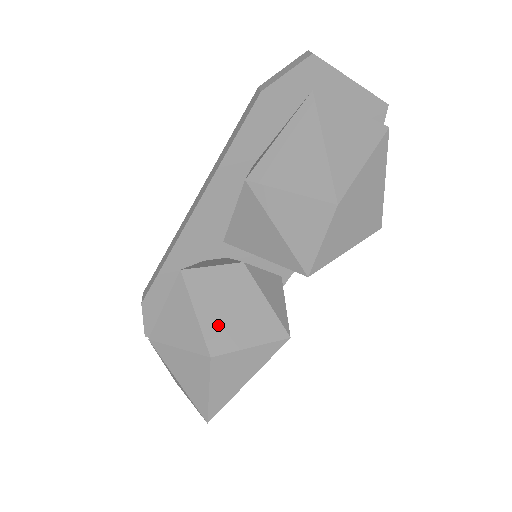
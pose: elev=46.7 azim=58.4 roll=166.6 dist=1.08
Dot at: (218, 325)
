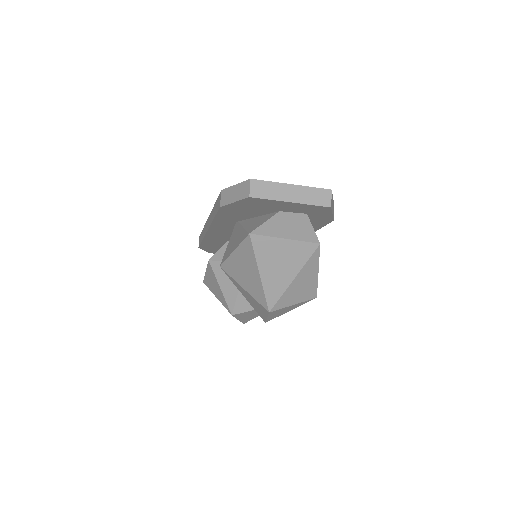
Dot at: (234, 299)
